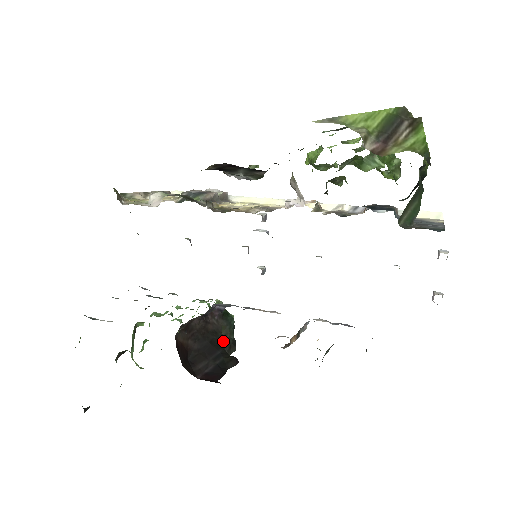
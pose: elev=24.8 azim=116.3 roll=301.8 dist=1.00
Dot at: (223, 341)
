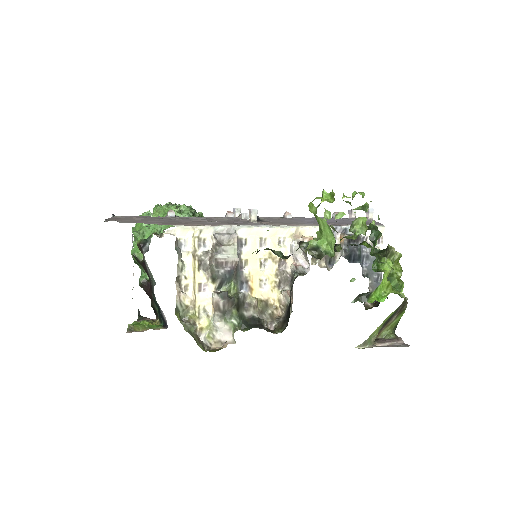
Dot at: occluded
